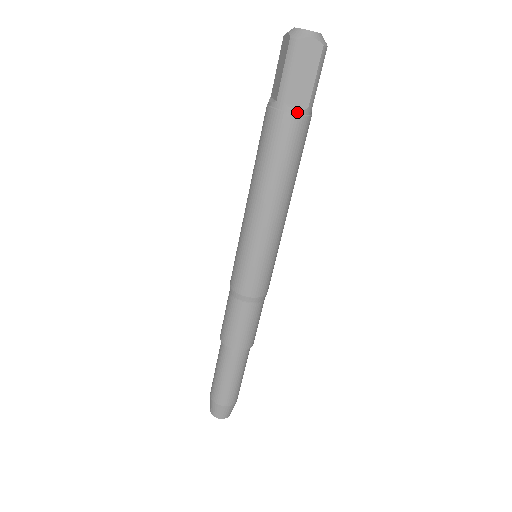
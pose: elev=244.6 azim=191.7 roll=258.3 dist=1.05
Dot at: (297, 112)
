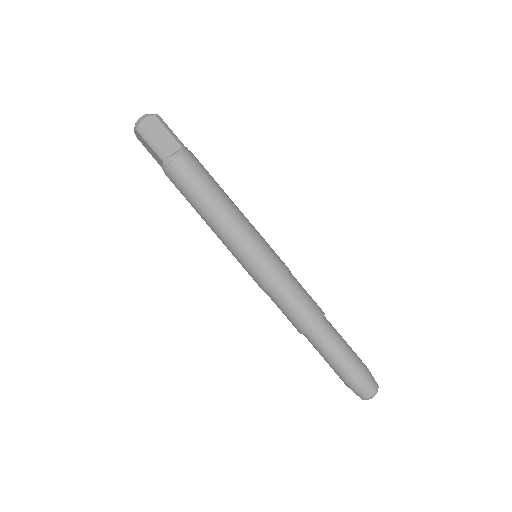
Dot at: (178, 154)
